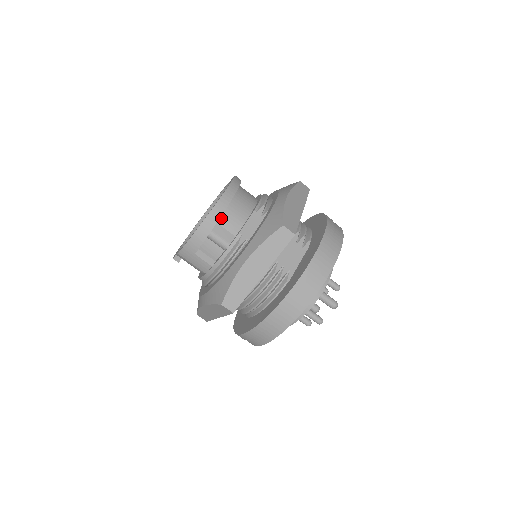
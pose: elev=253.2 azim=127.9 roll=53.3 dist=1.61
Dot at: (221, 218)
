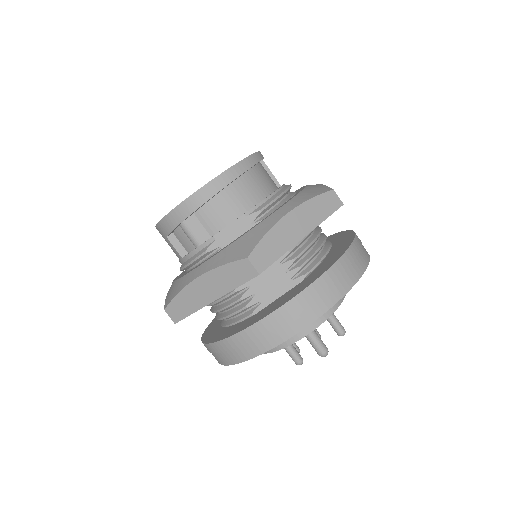
Dot at: (200, 209)
